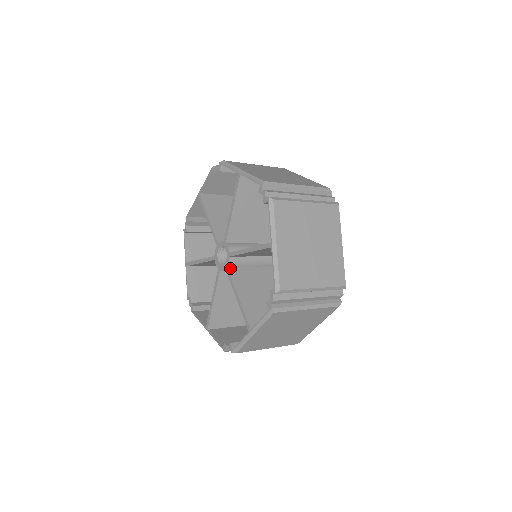
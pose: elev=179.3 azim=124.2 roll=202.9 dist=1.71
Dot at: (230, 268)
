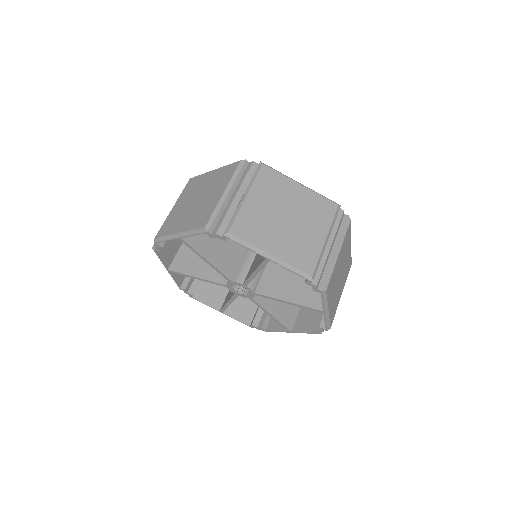
Dot at: occluded
